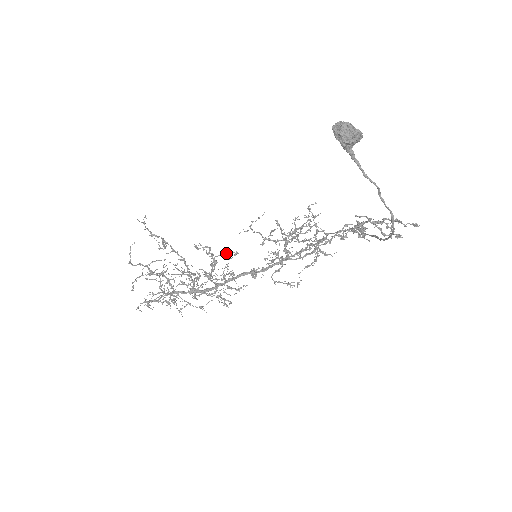
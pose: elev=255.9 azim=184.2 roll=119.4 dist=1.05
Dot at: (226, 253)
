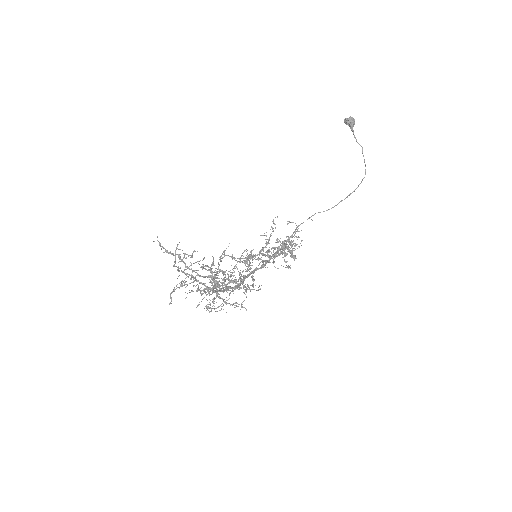
Dot at: (221, 271)
